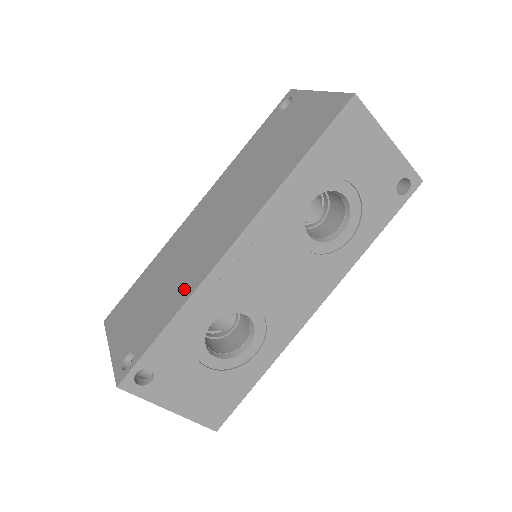
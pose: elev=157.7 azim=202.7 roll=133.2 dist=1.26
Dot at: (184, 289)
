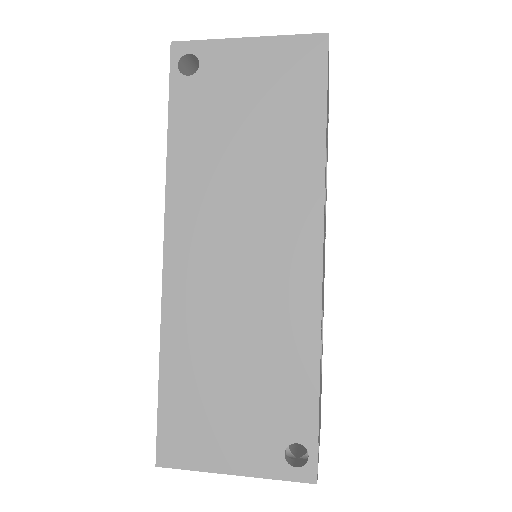
Dot at: (297, 340)
